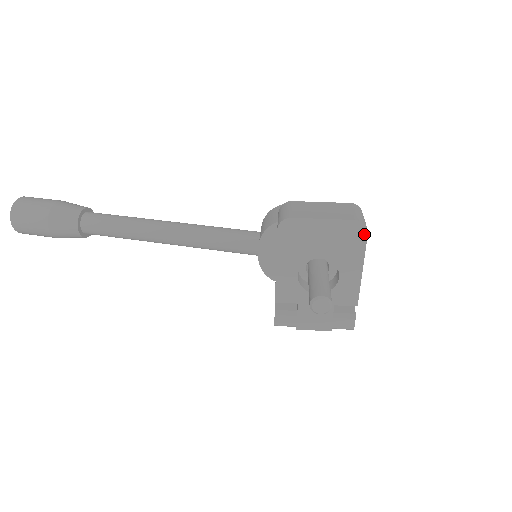
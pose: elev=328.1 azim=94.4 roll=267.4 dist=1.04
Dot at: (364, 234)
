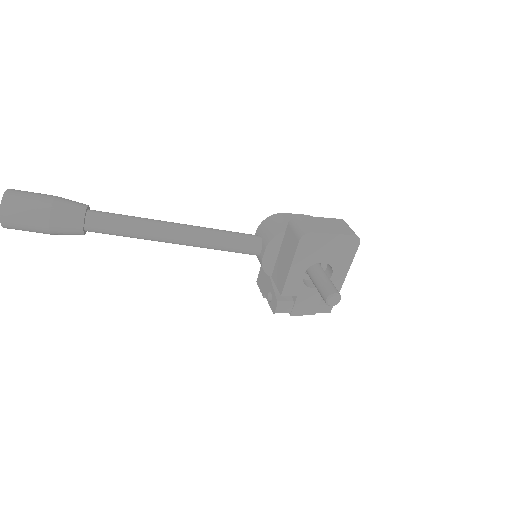
Dot at: (357, 245)
